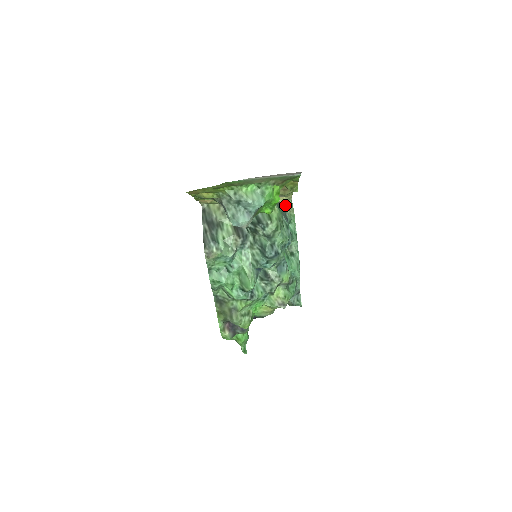
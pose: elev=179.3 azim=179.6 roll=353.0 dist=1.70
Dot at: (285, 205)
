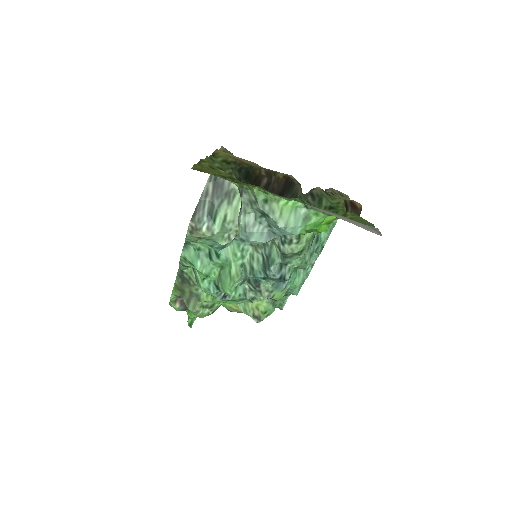
Dot at: occluded
